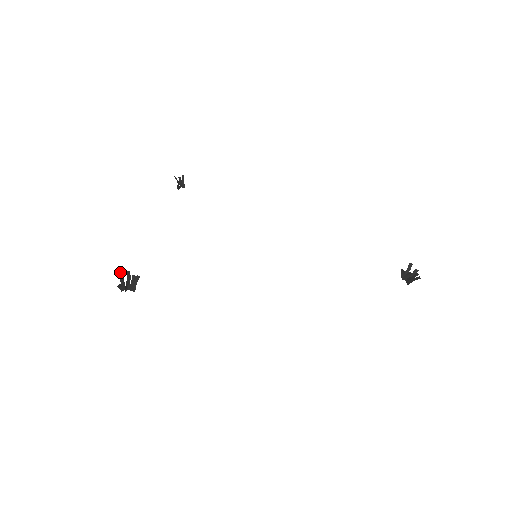
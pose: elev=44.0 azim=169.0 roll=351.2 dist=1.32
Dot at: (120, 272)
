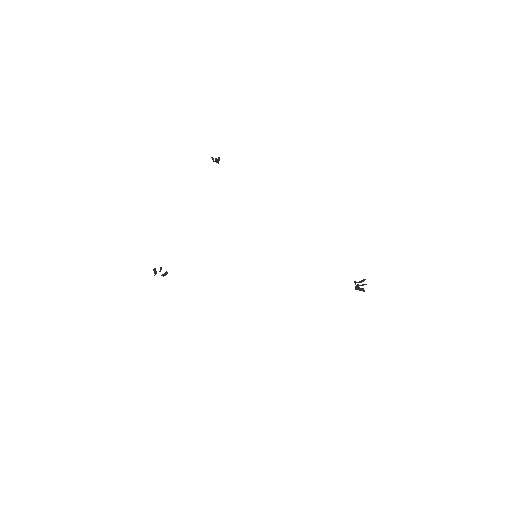
Dot at: (155, 269)
